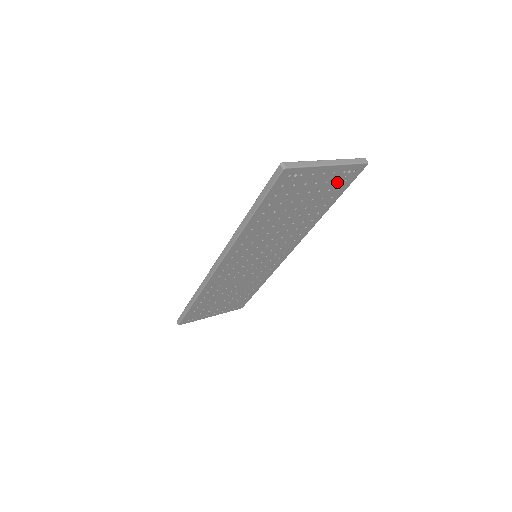
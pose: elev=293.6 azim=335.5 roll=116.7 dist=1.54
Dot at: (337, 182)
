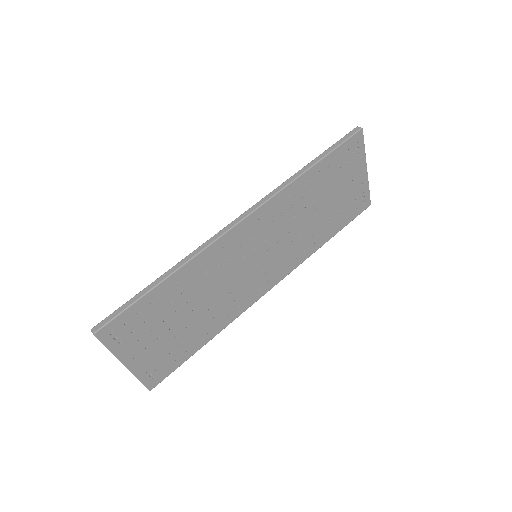
Dot at: (353, 203)
